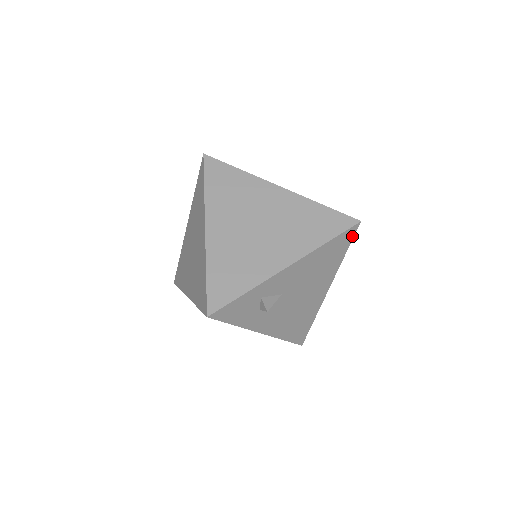
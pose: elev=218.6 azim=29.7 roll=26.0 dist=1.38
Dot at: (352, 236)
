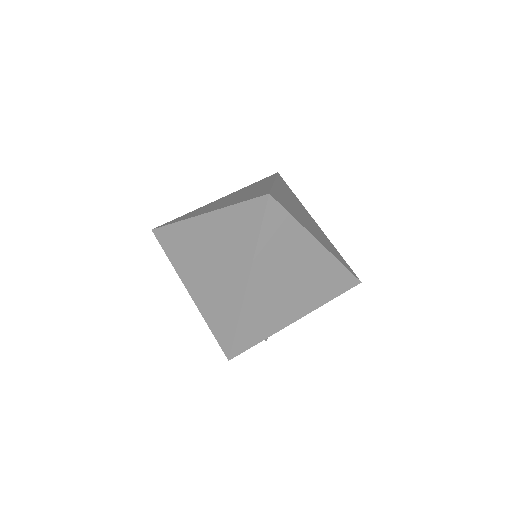
Dot at: occluded
